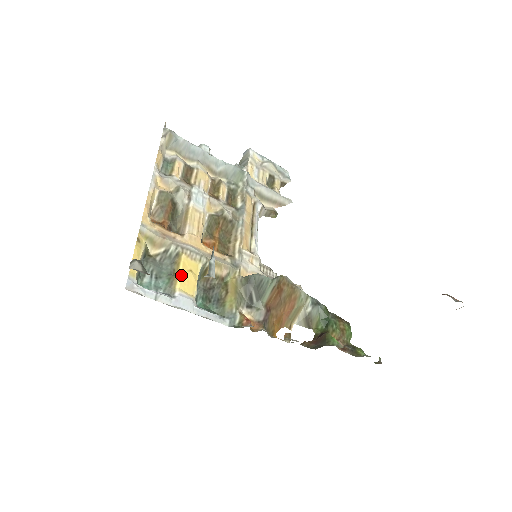
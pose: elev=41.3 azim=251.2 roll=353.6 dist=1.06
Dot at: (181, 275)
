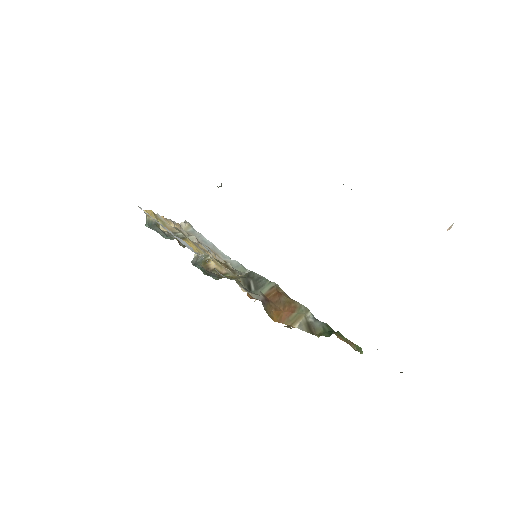
Dot at: (185, 240)
